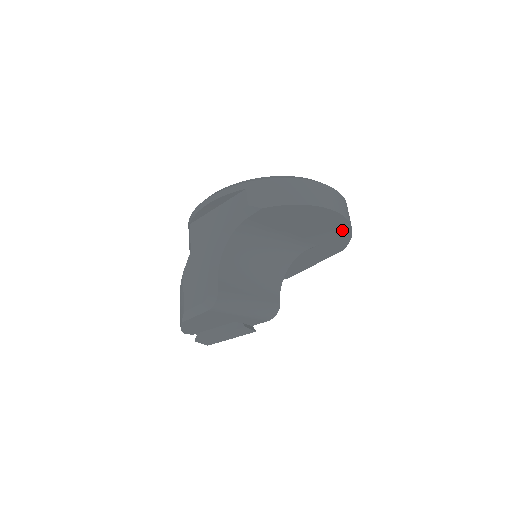
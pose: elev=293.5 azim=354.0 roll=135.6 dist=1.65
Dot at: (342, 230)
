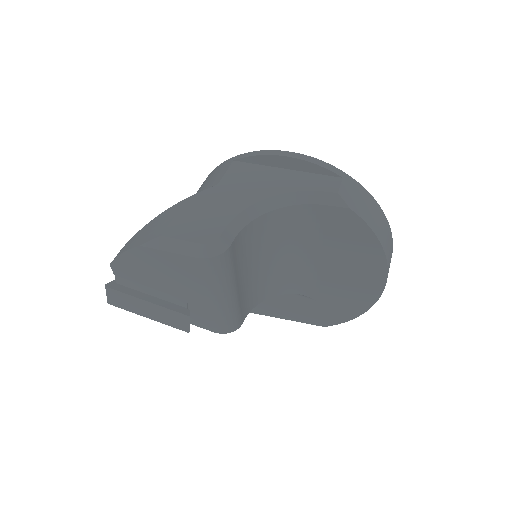
Dot at: (358, 305)
